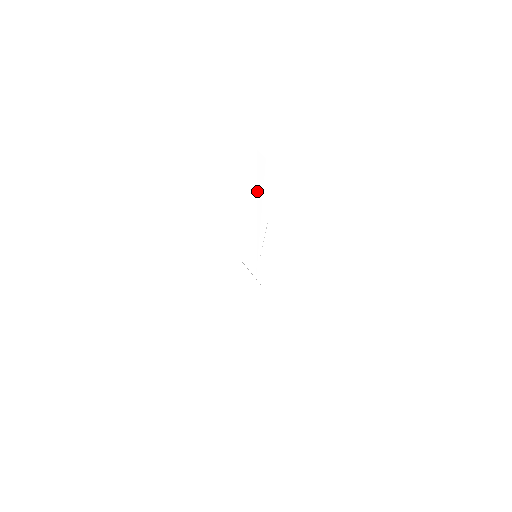
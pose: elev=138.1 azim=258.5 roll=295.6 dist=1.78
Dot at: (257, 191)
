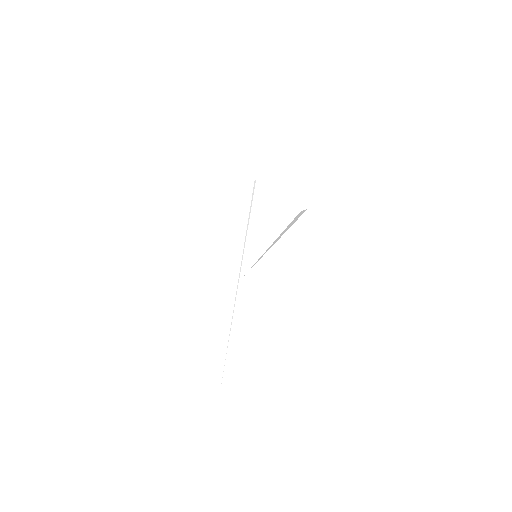
Dot at: (287, 227)
